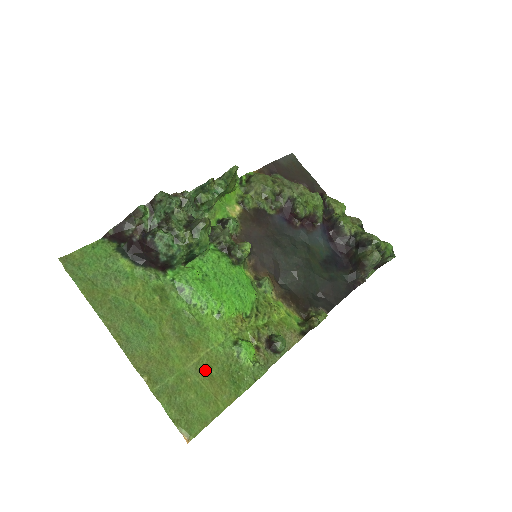
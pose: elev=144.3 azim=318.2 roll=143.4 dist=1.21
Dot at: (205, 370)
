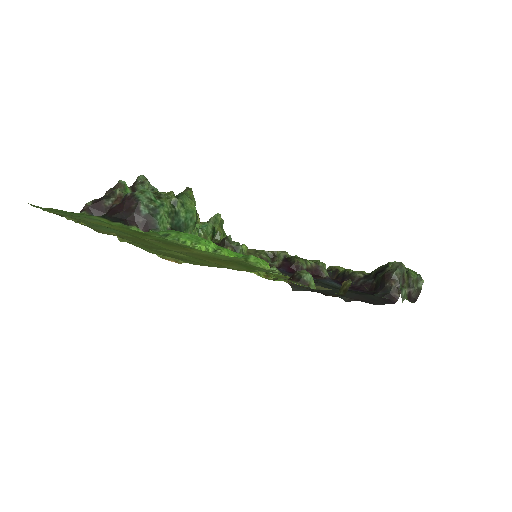
Dot at: (200, 256)
